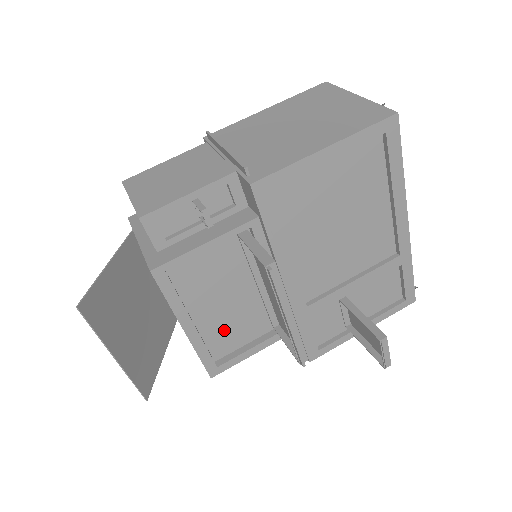
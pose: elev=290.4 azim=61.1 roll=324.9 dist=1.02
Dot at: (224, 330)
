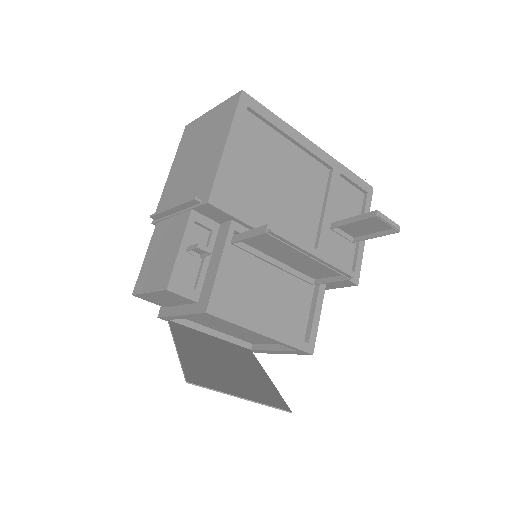
Dot at: (287, 315)
